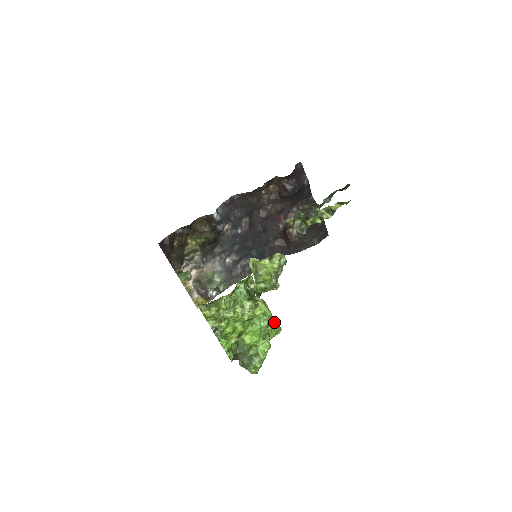
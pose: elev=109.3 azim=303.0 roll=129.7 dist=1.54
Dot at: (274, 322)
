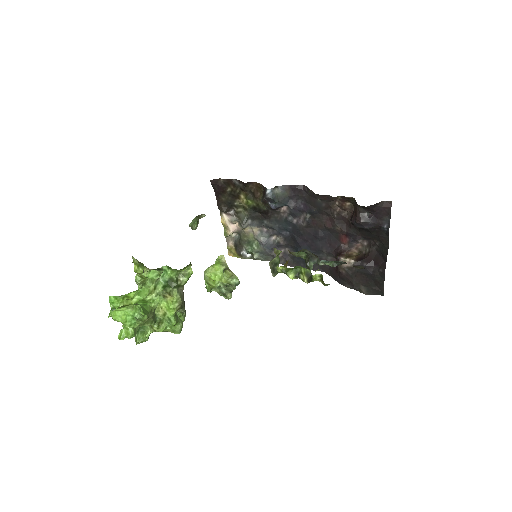
Dot at: (172, 322)
